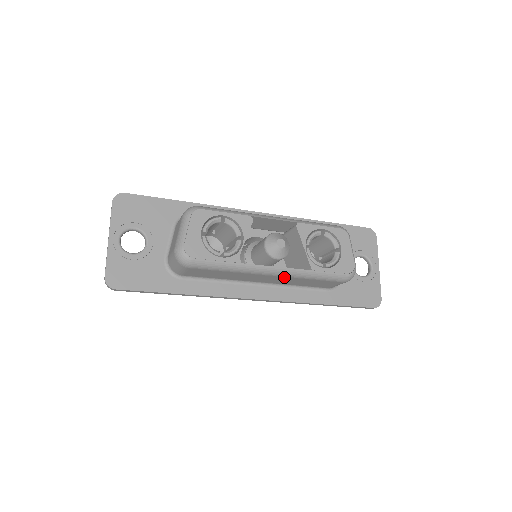
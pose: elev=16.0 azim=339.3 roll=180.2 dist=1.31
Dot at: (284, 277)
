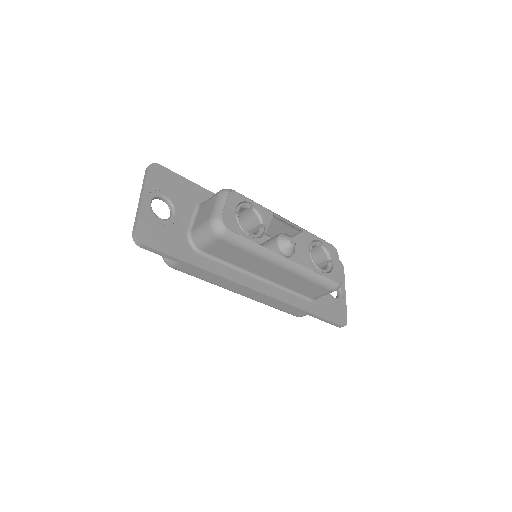
Dot at: (289, 272)
